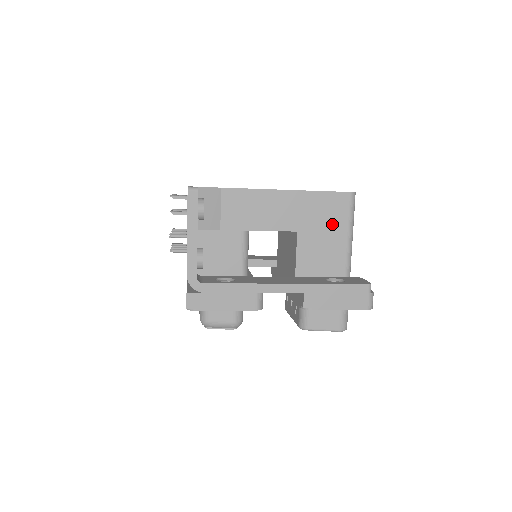
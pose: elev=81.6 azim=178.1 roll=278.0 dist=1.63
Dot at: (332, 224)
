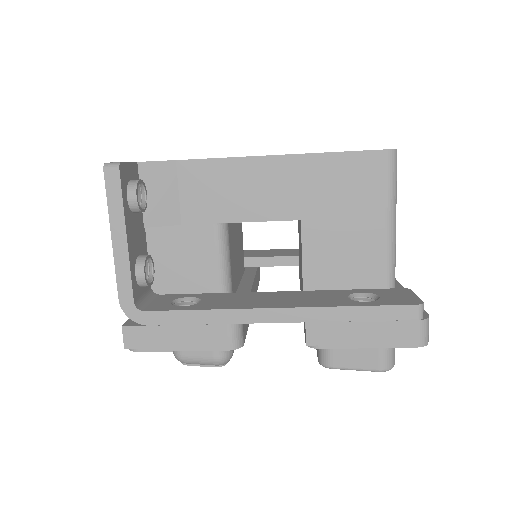
Dot at: (358, 204)
